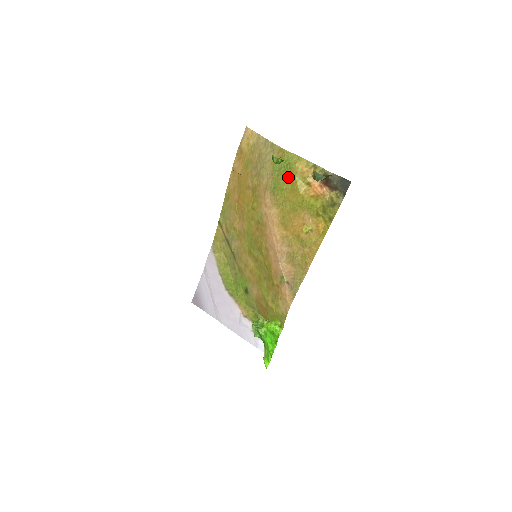
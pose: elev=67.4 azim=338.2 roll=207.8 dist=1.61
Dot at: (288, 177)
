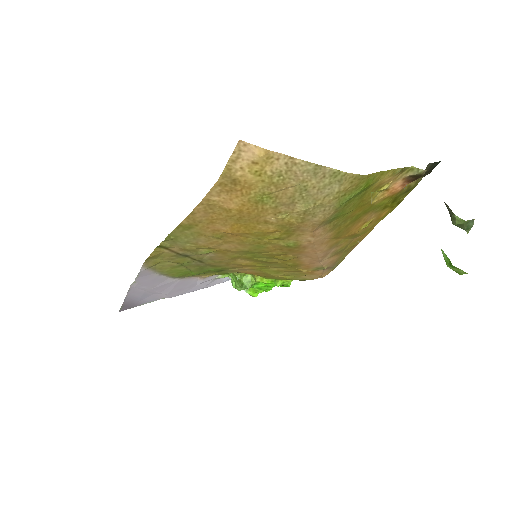
Dot at: (360, 199)
